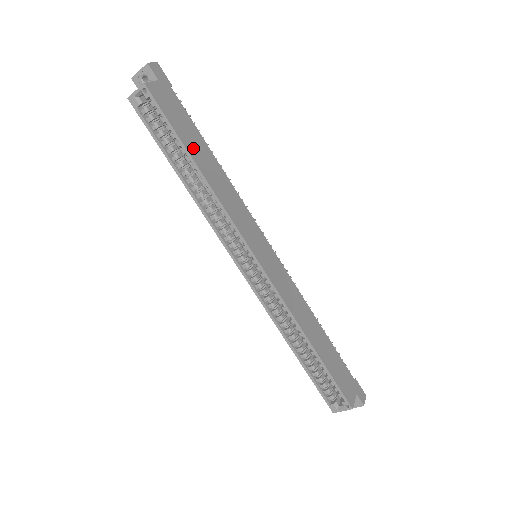
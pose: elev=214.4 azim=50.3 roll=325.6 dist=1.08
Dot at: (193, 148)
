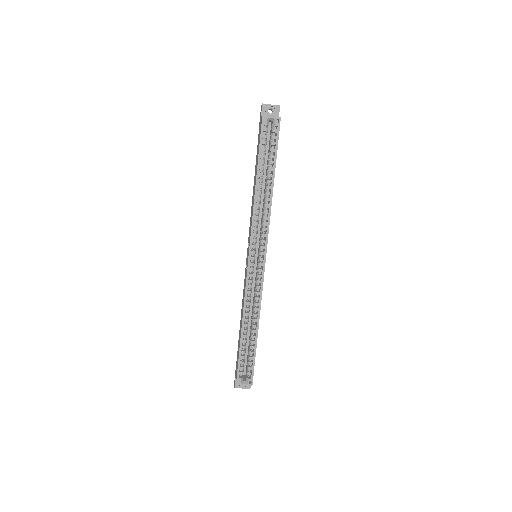
Dot at: occluded
